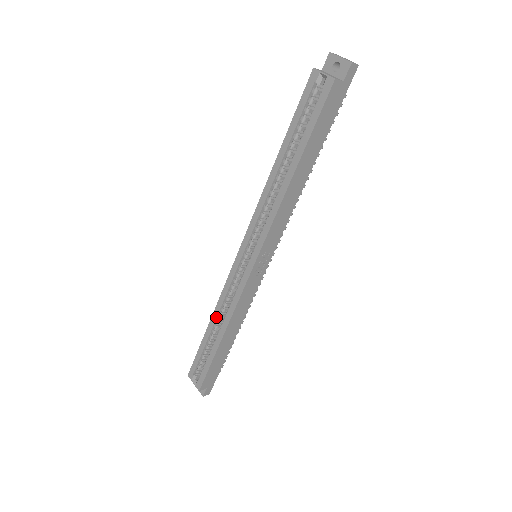
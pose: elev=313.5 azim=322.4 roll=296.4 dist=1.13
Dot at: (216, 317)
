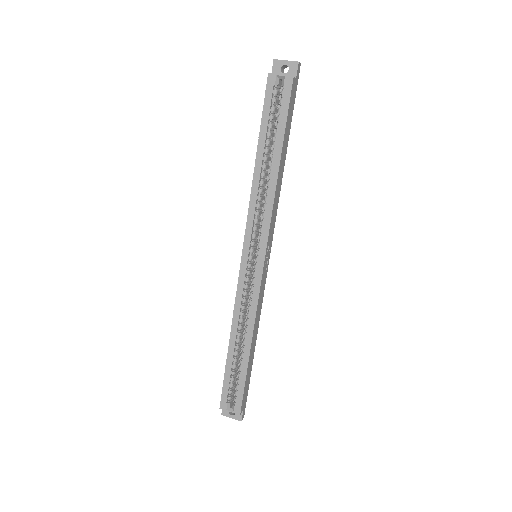
Dot at: (236, 331)
